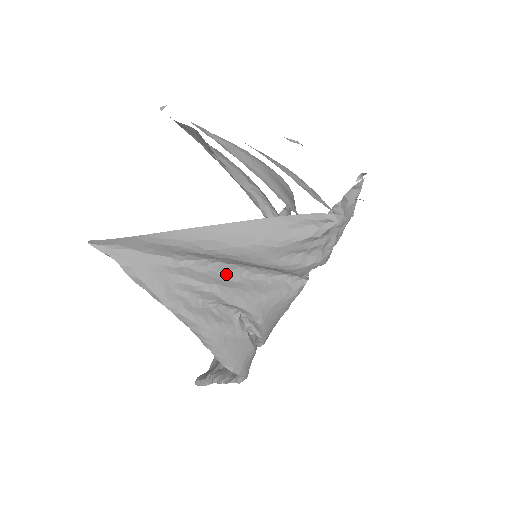
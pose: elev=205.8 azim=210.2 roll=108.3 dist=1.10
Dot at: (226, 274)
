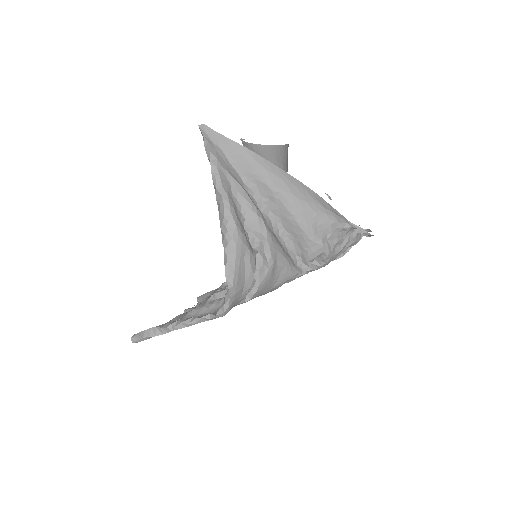
Dot at: (265, 218)
